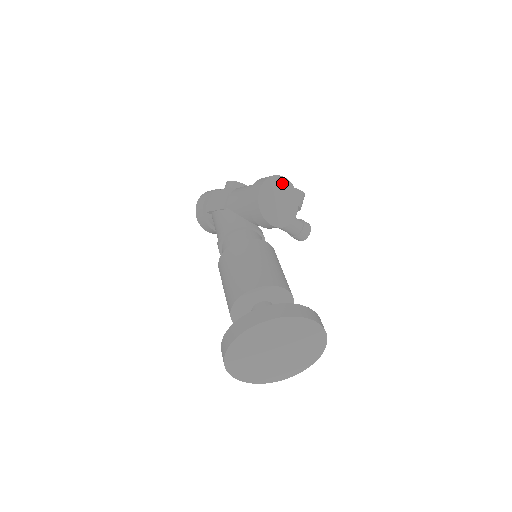
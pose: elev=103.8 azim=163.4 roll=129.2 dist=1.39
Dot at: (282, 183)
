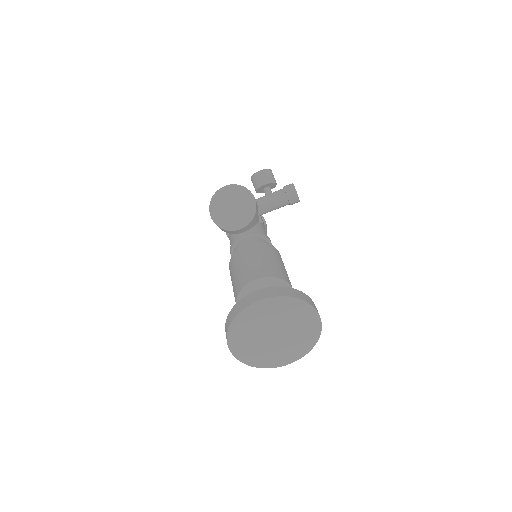
Dot at: (224, 193)
